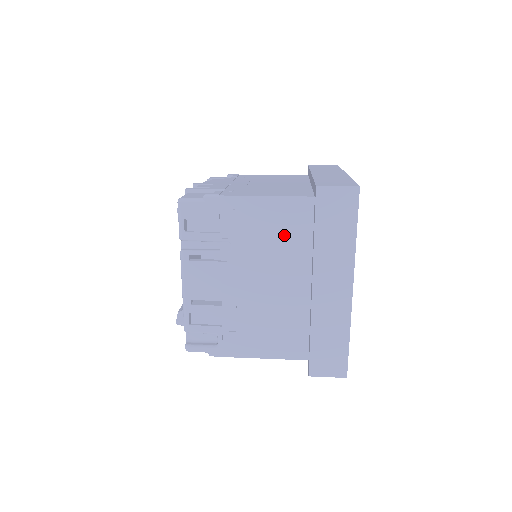
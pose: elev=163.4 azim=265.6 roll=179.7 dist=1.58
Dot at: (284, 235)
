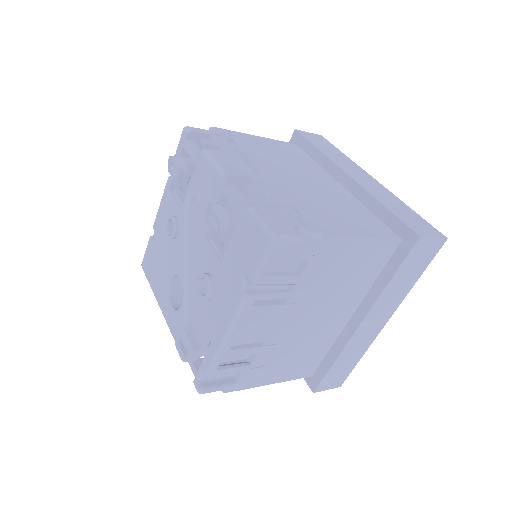
Dot at: (357, 275)
